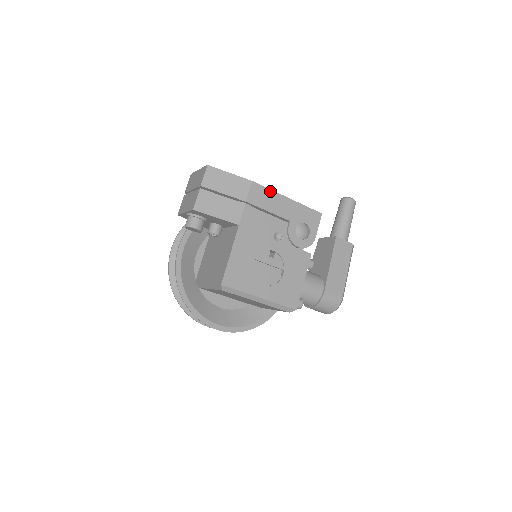
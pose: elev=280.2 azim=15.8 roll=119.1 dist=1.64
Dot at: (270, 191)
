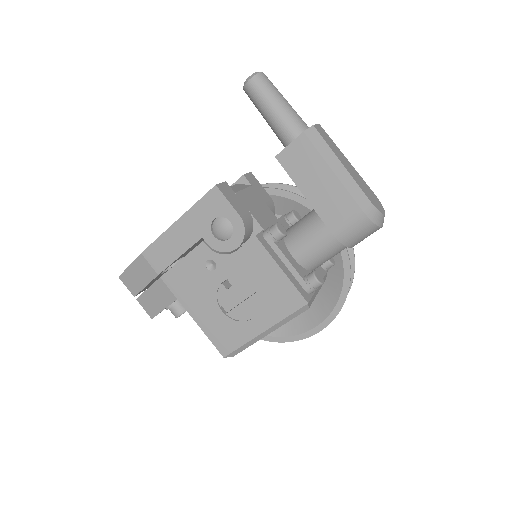
Dot at: (159, 239)
